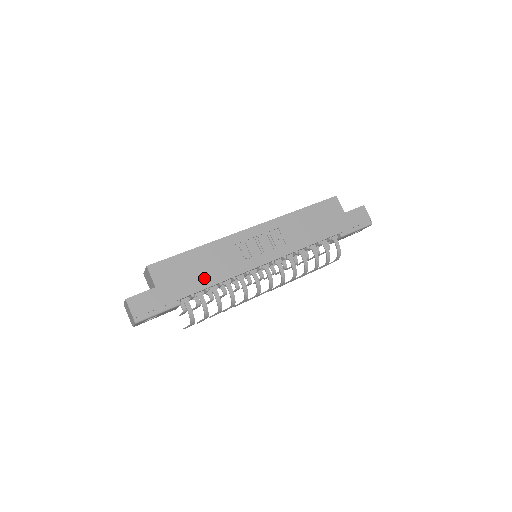
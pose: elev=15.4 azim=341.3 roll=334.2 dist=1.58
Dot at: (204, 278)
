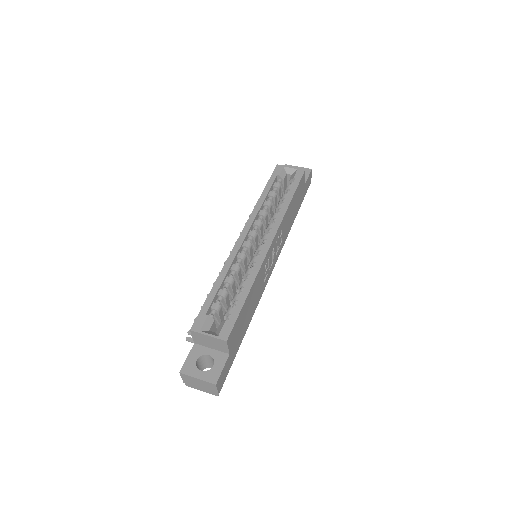
Dot at: (250, 316)
